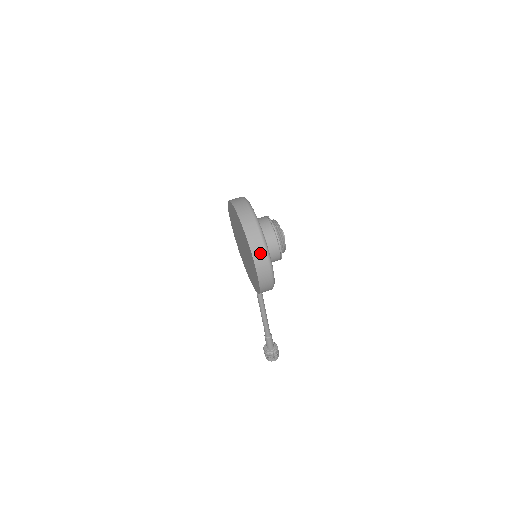
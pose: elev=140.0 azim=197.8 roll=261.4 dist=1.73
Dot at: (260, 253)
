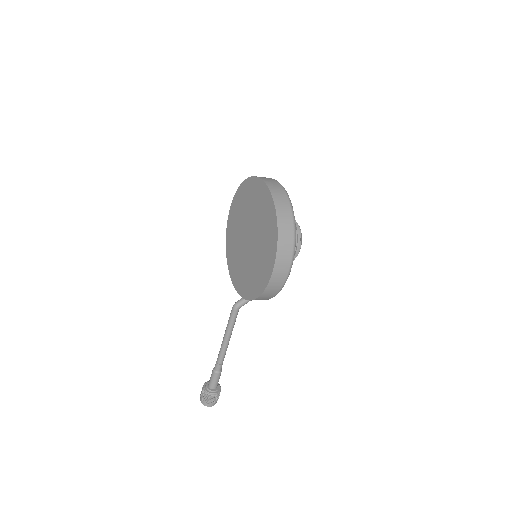
Dot at: (287, 241)
